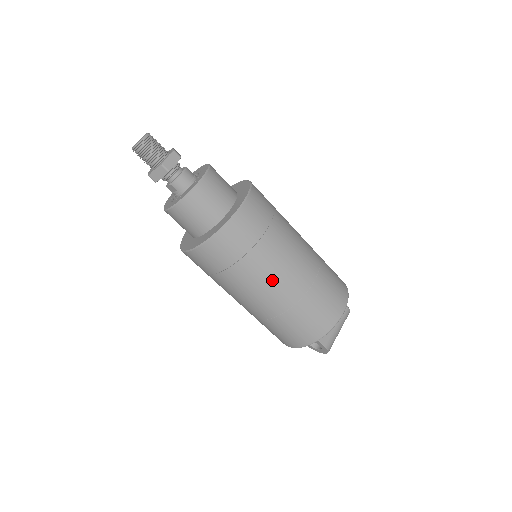
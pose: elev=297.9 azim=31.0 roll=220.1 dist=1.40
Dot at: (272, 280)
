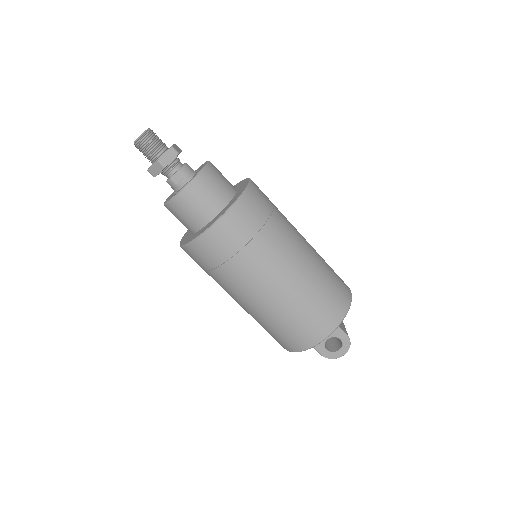
Dot at: (295, 246)
